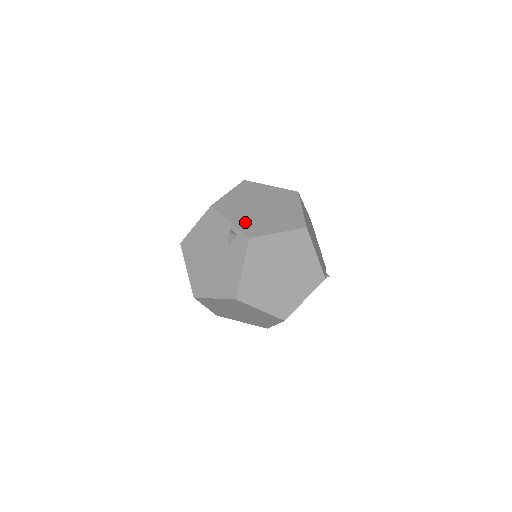
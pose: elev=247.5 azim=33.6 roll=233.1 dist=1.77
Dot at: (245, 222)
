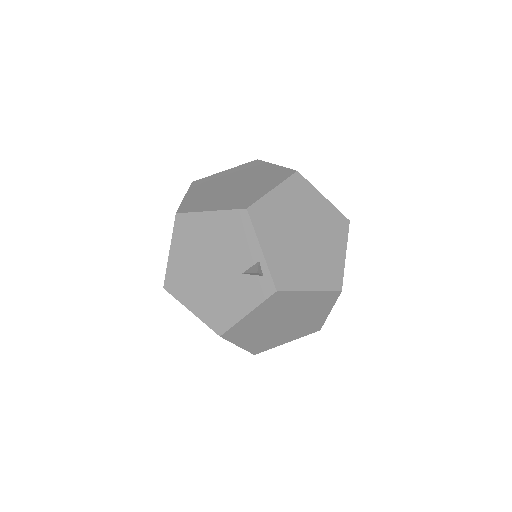
Dot at: (279, 258)
